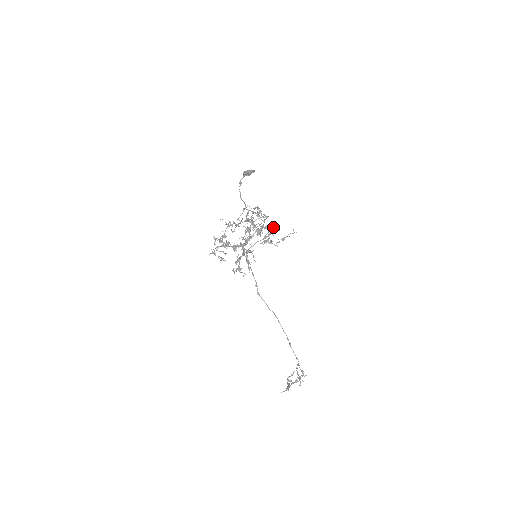
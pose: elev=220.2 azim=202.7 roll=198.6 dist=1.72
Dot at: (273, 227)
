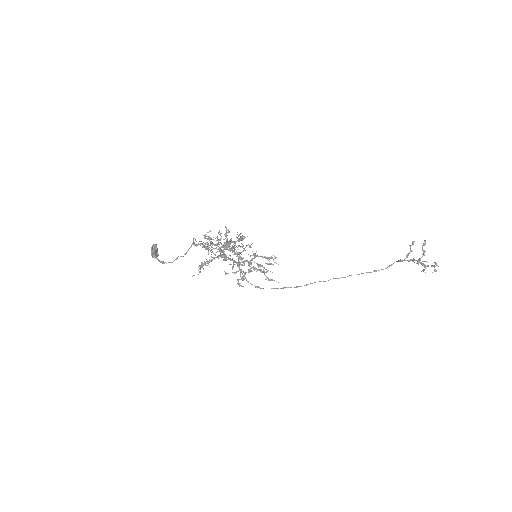
Dot at: occluded
